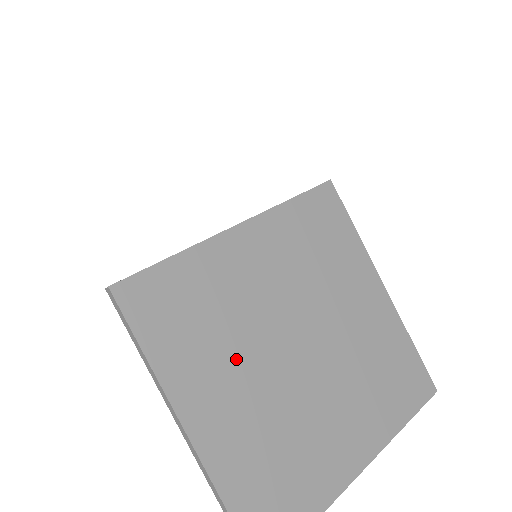
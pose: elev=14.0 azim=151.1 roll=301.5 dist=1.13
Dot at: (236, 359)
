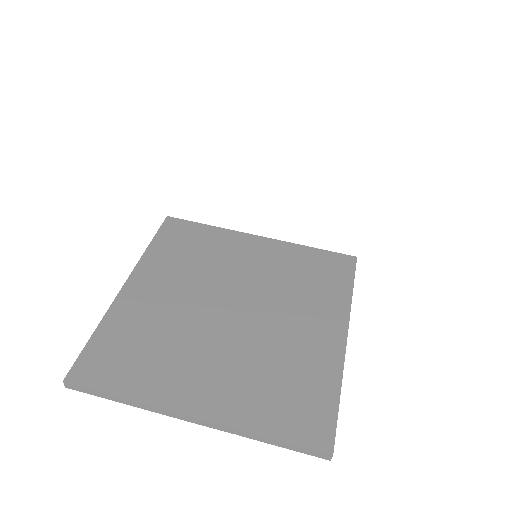
Dot at: (186, 280)
